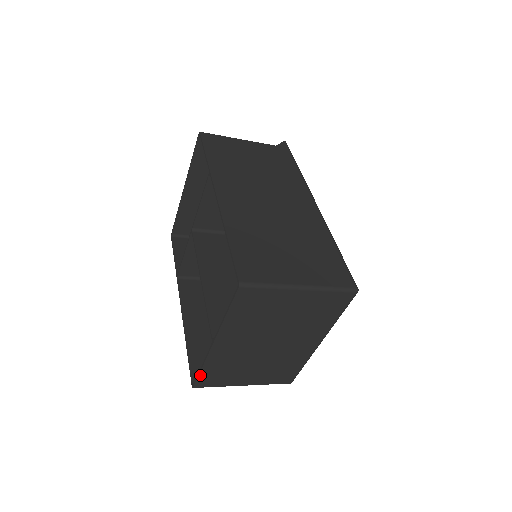
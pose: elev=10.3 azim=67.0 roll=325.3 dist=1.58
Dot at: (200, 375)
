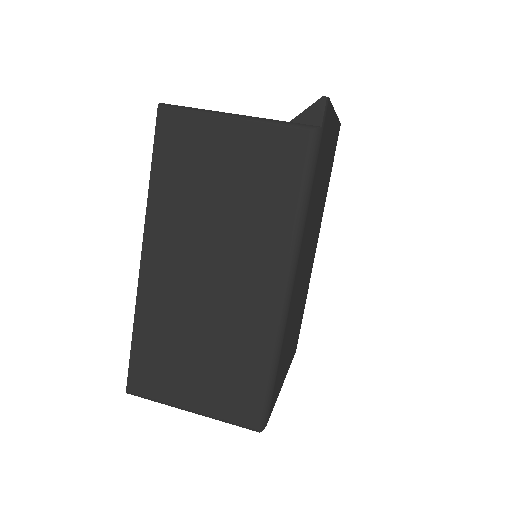
Dot at: occluded
